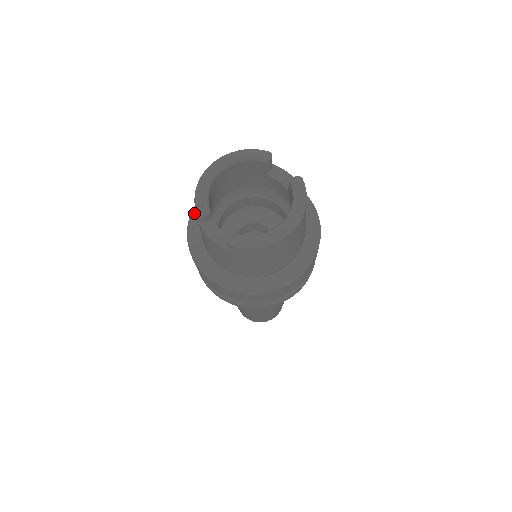
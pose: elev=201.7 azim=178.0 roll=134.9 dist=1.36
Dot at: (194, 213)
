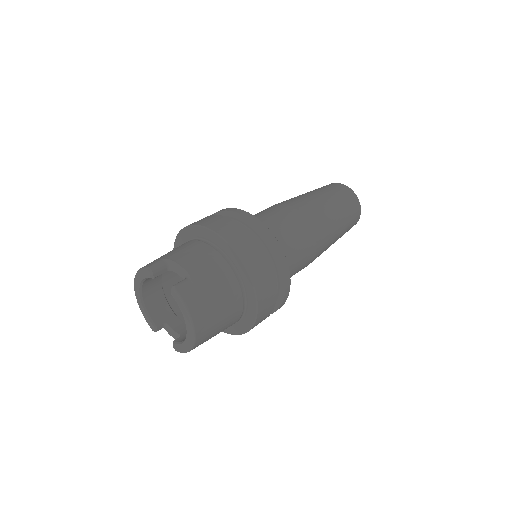
Dot at: occluded
